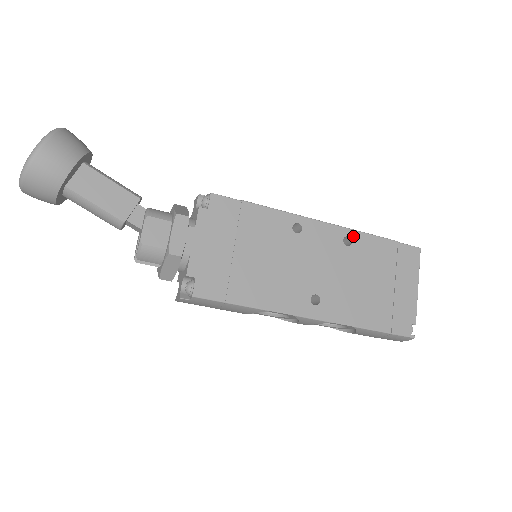
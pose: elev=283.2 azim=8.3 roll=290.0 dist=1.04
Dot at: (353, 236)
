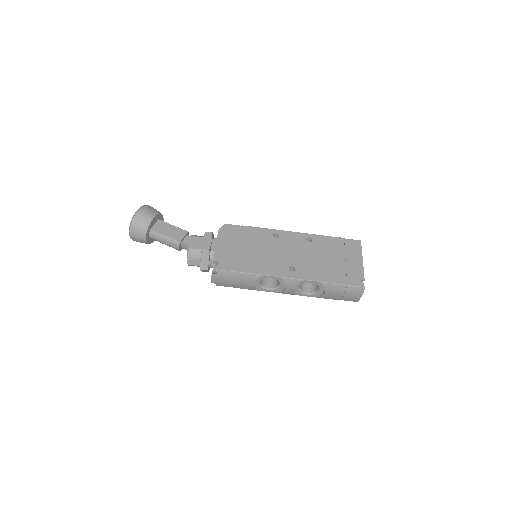
Dot at: (313, 237)
